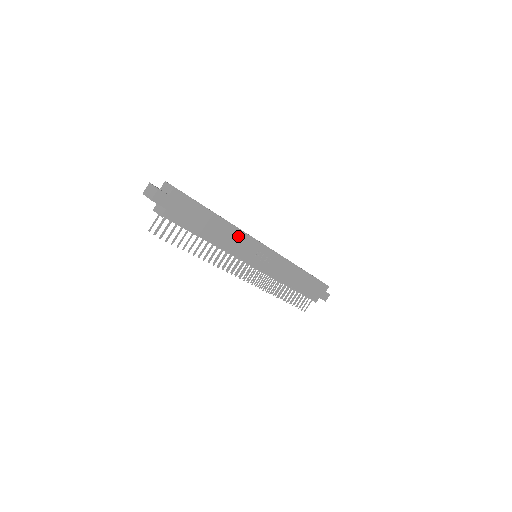
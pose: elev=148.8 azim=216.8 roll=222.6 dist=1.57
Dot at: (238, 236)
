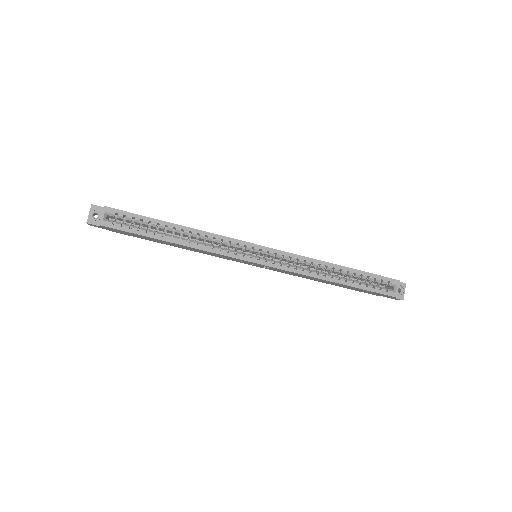
Dot at: (207, 252)
